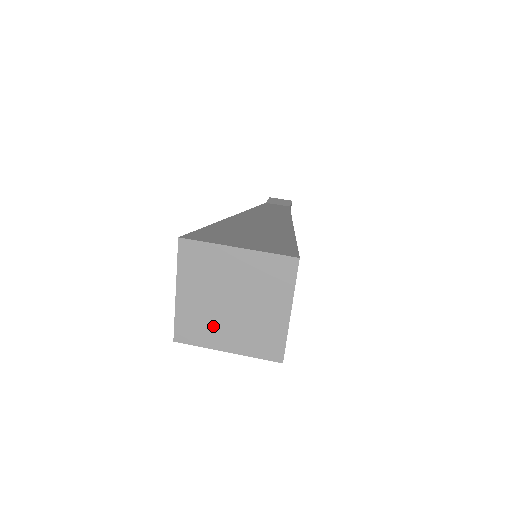
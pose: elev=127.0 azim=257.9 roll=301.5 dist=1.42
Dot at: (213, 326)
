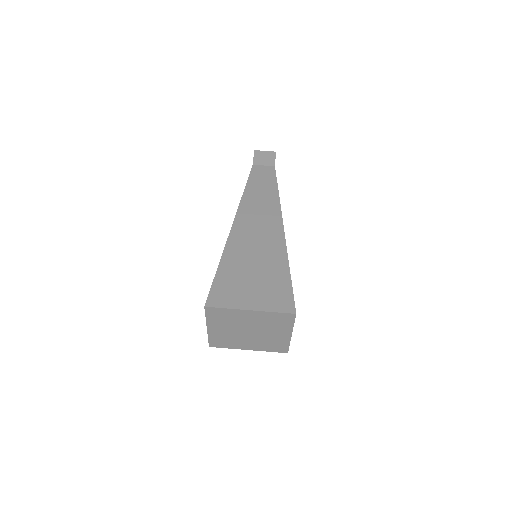
Dot at: (237, 341)
